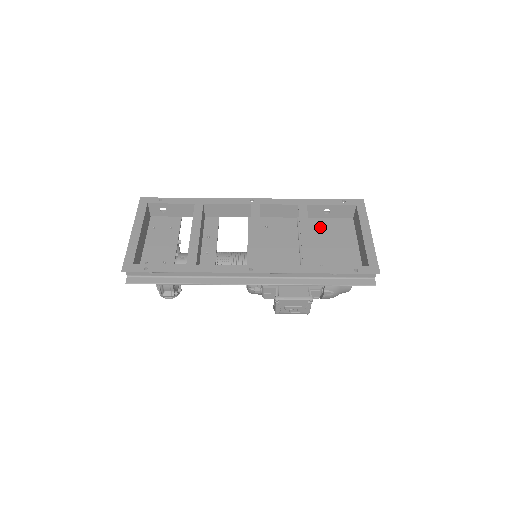
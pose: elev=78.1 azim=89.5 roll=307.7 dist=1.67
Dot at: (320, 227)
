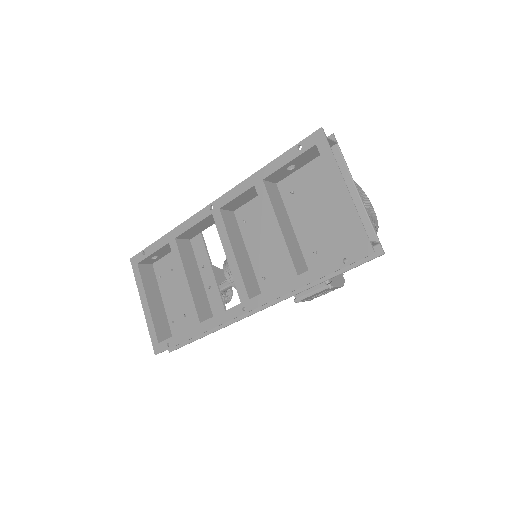
Dot at: (296, 190)
